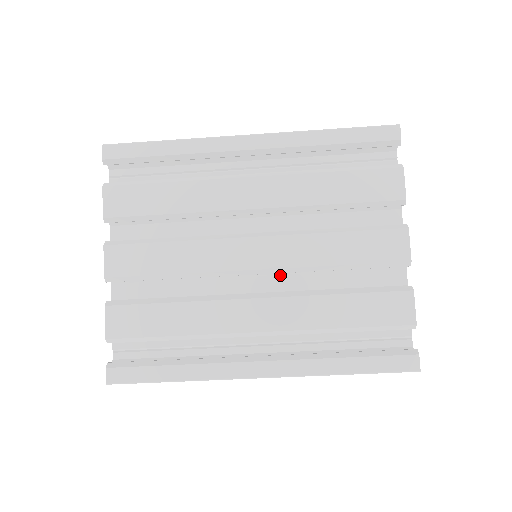
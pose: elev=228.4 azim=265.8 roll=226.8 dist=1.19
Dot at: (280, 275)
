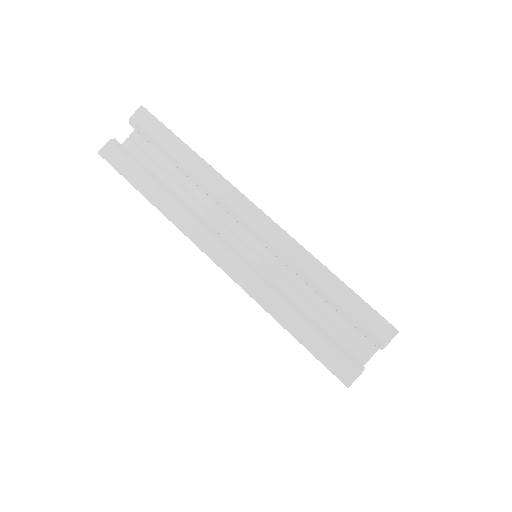
Dot at: occluded
